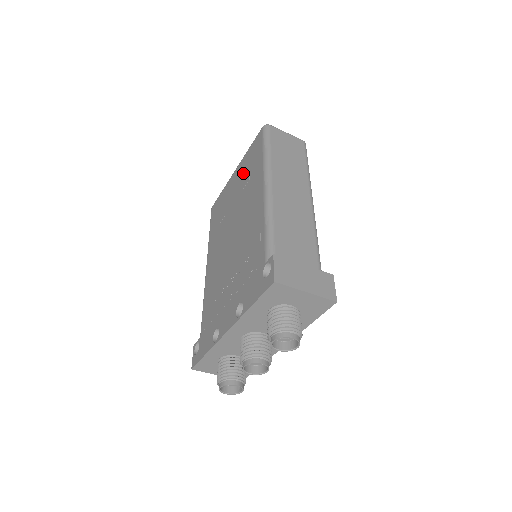
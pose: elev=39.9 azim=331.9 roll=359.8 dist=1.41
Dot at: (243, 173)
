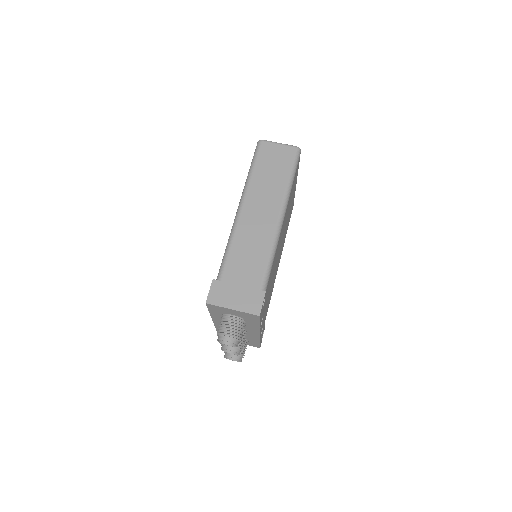
Dot at: occluded
